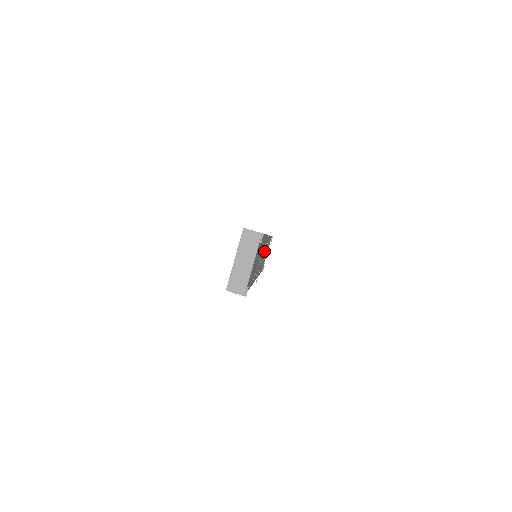
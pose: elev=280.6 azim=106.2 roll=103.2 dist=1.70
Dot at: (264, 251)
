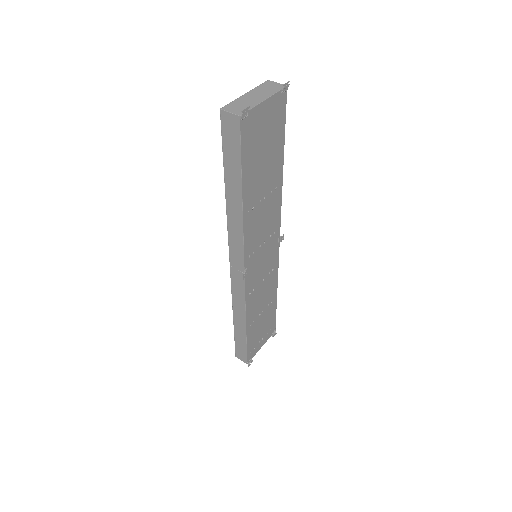
Dot at: (267, 267)
